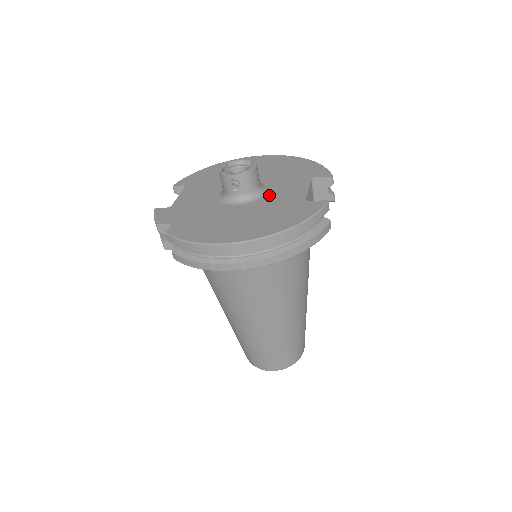
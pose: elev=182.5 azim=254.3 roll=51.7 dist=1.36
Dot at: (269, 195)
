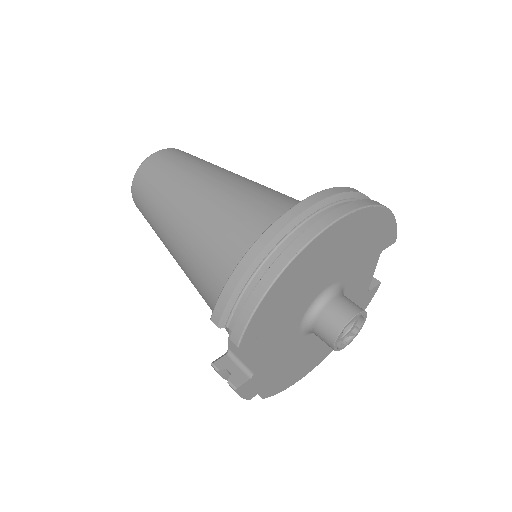
Dot at: occluded
